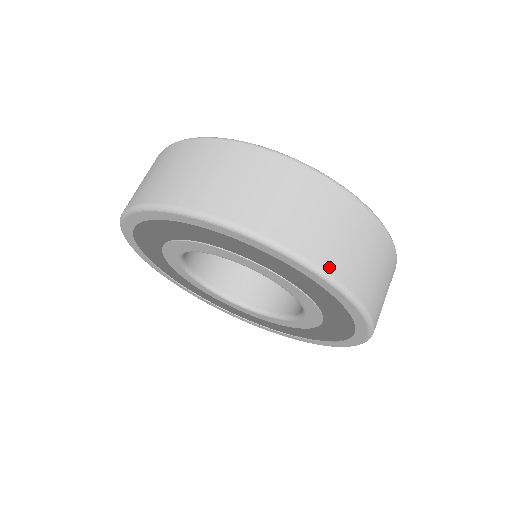
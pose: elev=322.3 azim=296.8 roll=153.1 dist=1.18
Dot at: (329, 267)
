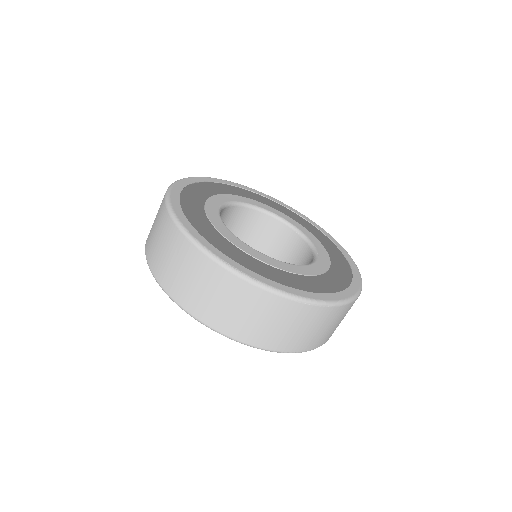
Dot at: (283, 349)
